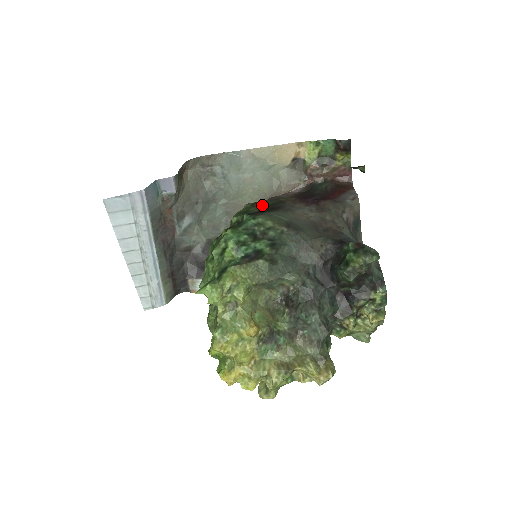
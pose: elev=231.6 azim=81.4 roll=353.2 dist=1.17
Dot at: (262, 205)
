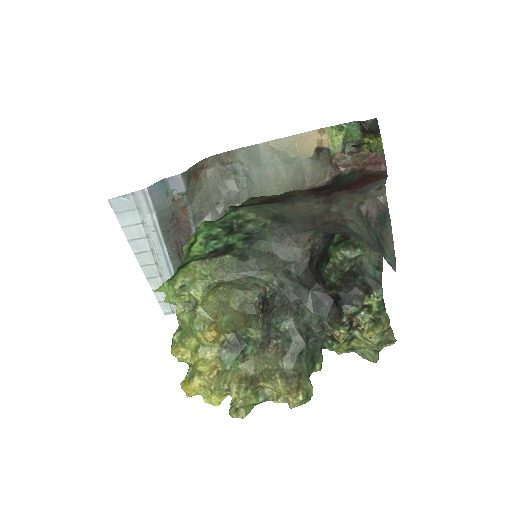
Dot at: (261, 198)
